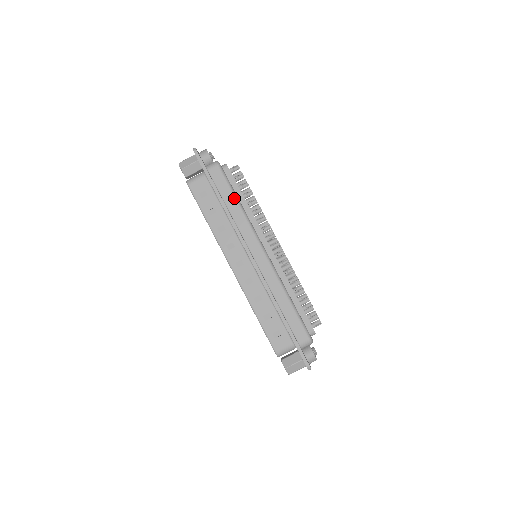
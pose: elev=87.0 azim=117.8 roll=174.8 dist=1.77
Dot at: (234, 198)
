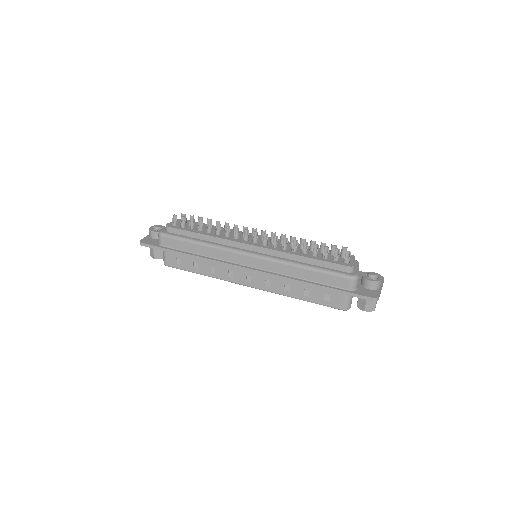
Dot at: (193, 244)
